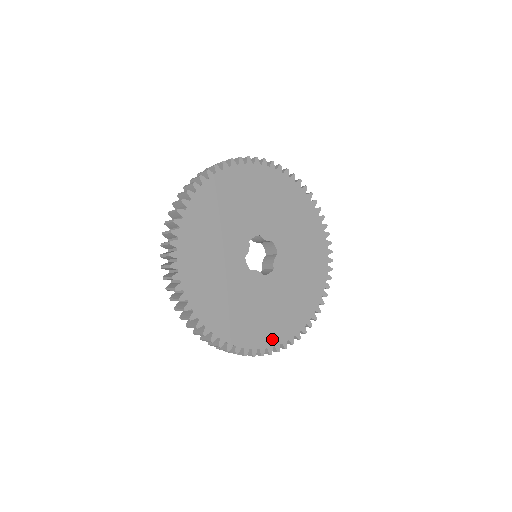
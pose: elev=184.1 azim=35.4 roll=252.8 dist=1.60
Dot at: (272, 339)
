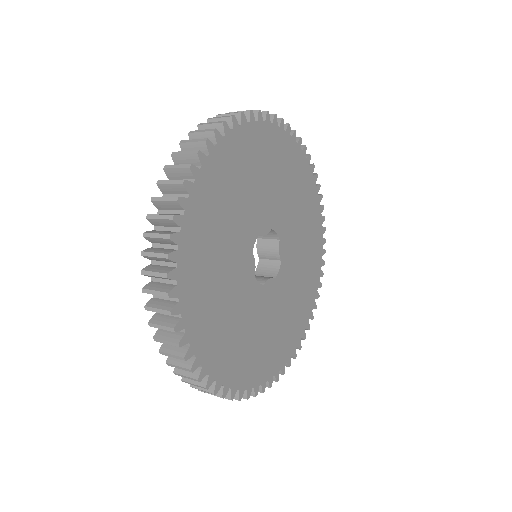
Dot at: (298, 333)
